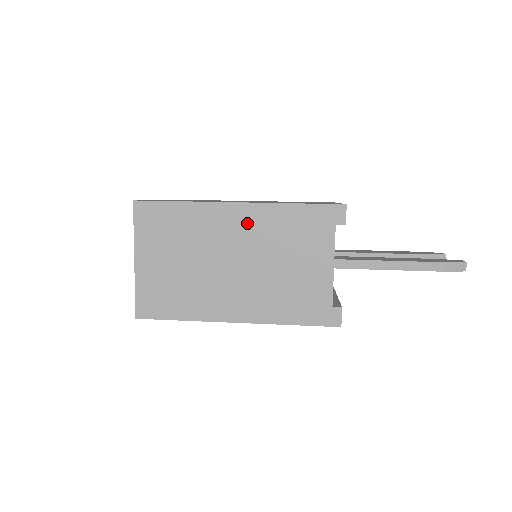
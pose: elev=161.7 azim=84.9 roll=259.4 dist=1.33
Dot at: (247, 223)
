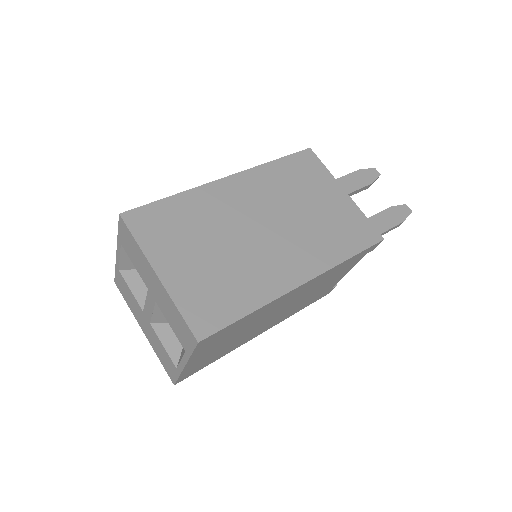
Dot at: (304, 289)
